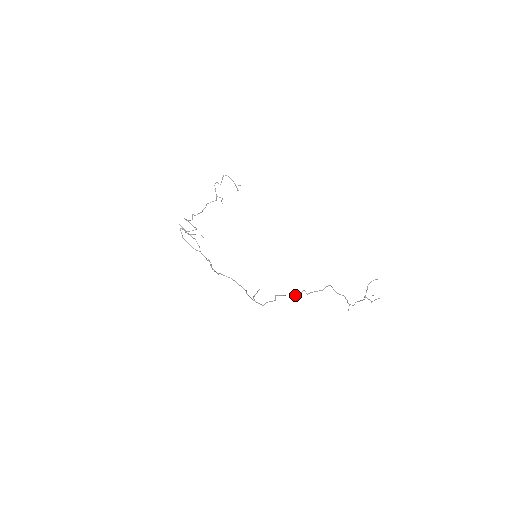
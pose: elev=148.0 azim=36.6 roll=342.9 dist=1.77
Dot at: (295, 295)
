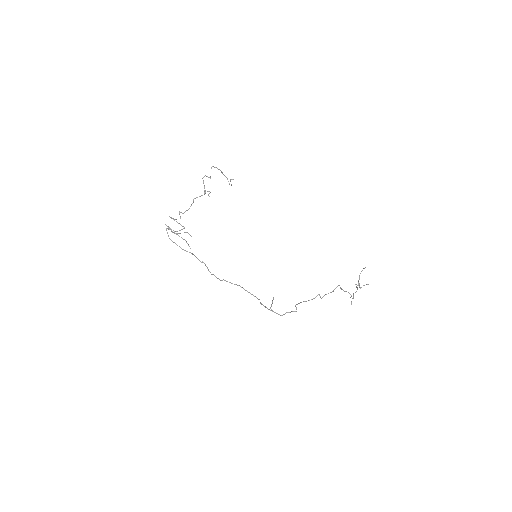
Dot at: (309, 300)
